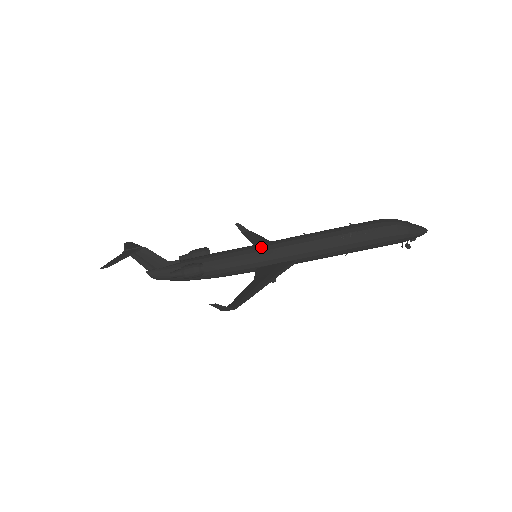
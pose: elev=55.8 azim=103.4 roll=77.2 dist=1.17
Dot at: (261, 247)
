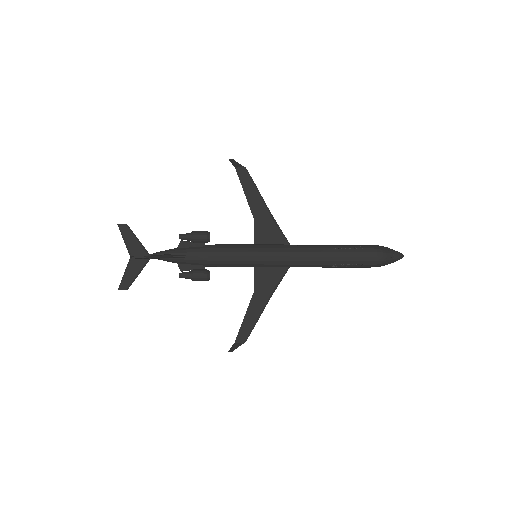
Dot at: (263, 261)
